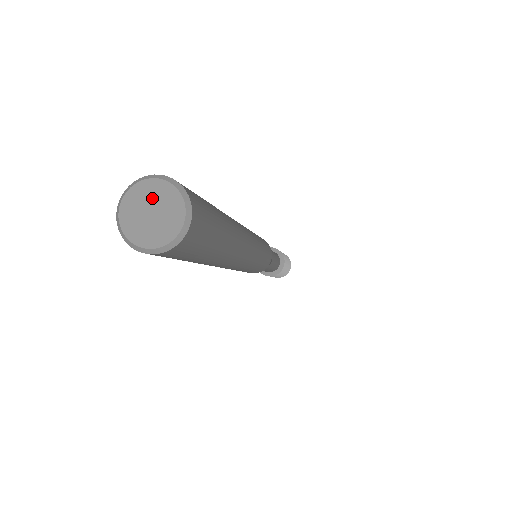
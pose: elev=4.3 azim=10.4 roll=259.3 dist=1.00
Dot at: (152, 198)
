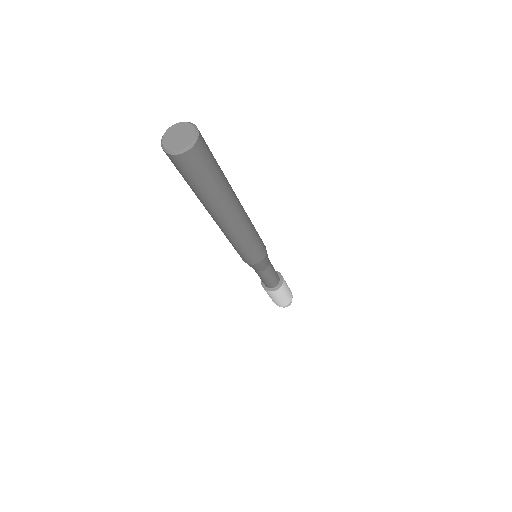
Dot at: (174, 133)
